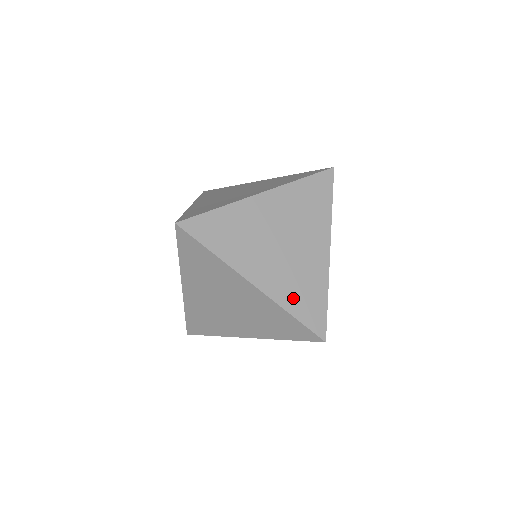
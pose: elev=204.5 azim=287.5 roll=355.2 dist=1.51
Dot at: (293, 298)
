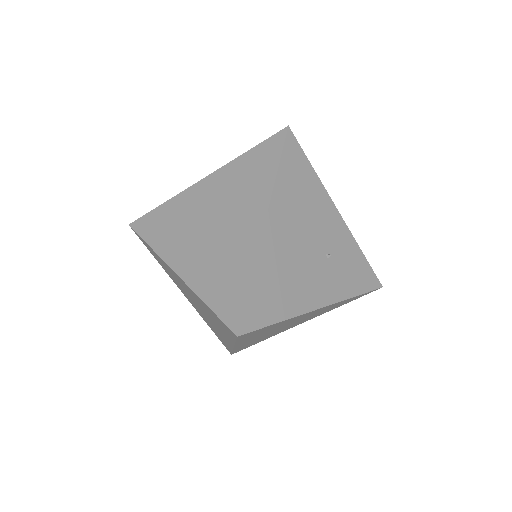
Dot at: (210, 283)
